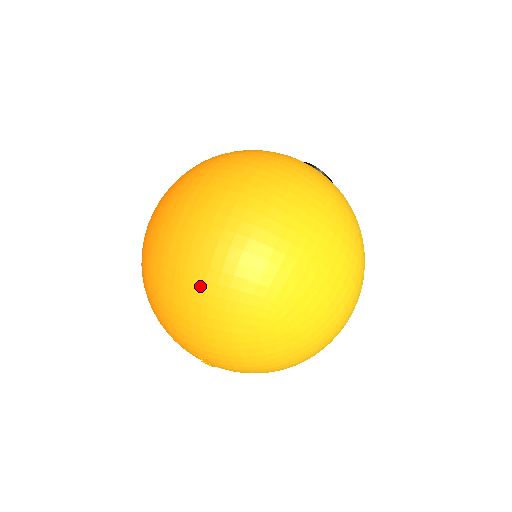
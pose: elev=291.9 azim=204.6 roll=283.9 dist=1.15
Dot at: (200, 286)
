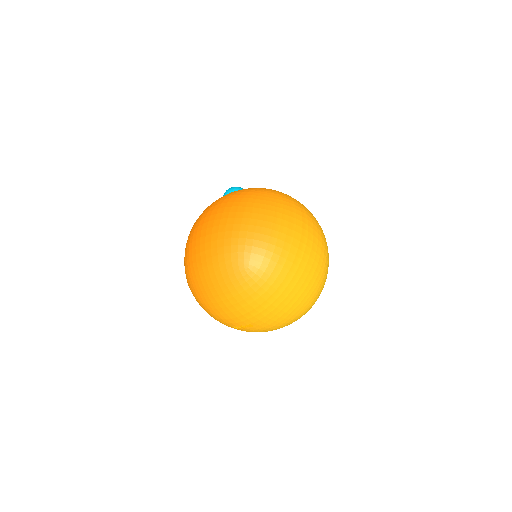
Dot at: (296, 290)
